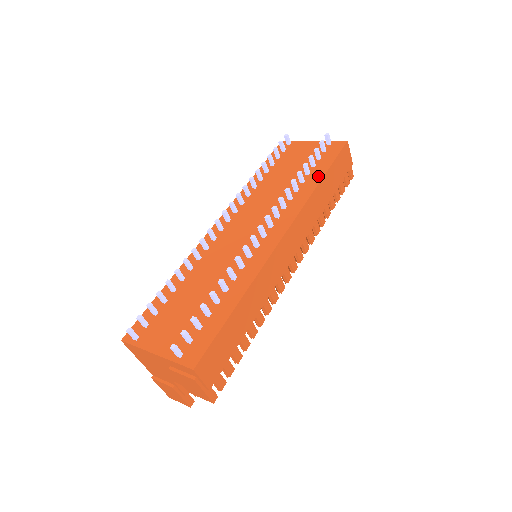
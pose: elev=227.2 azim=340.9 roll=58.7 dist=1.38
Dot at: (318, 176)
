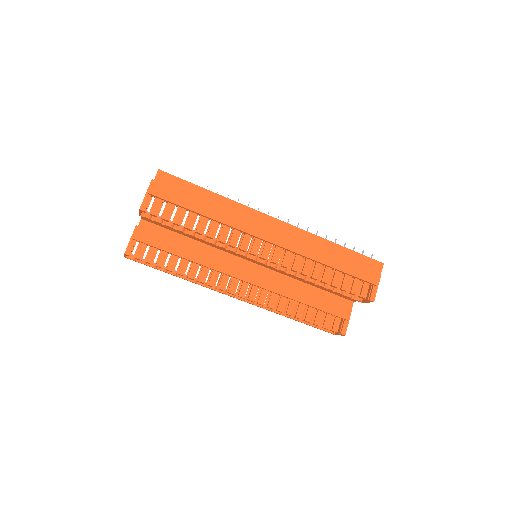
Dot at: (338, 245)
